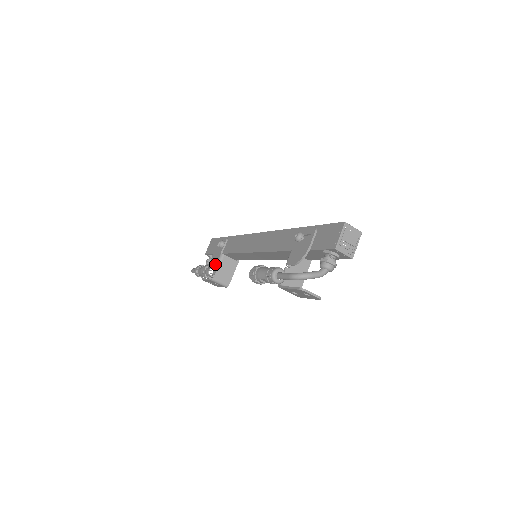
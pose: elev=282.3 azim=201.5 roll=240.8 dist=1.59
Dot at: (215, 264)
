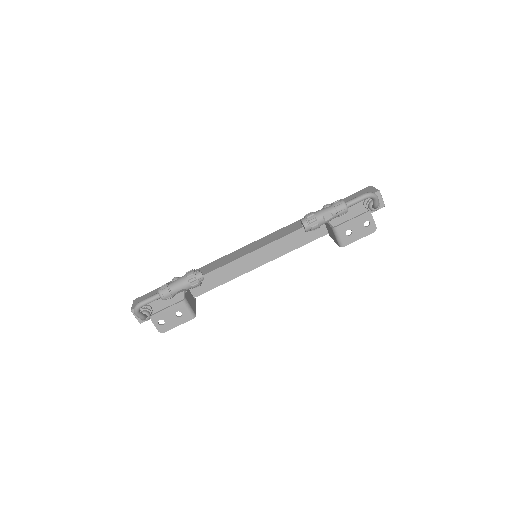
Dot at: occluded
